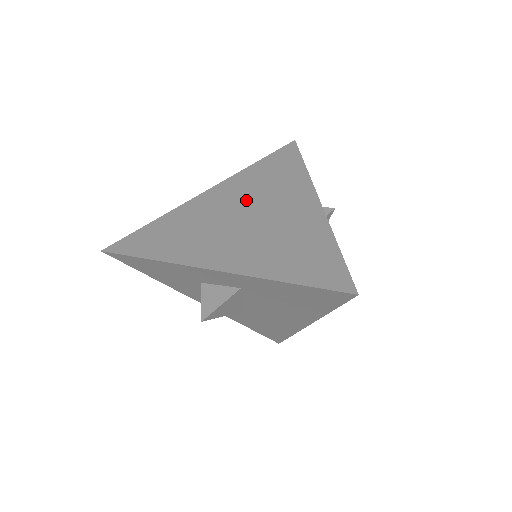
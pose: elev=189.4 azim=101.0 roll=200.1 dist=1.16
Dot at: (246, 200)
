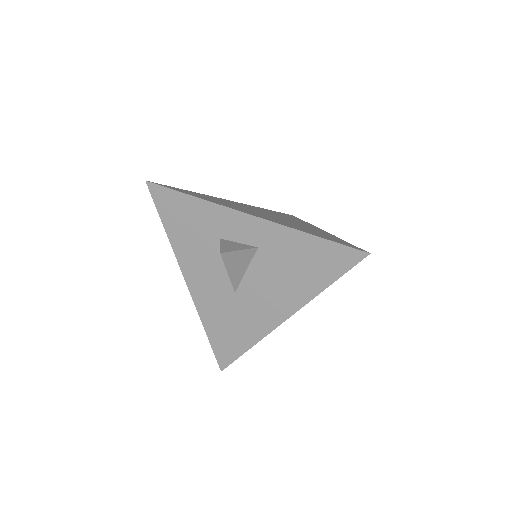
Dot at: (265, 212)
